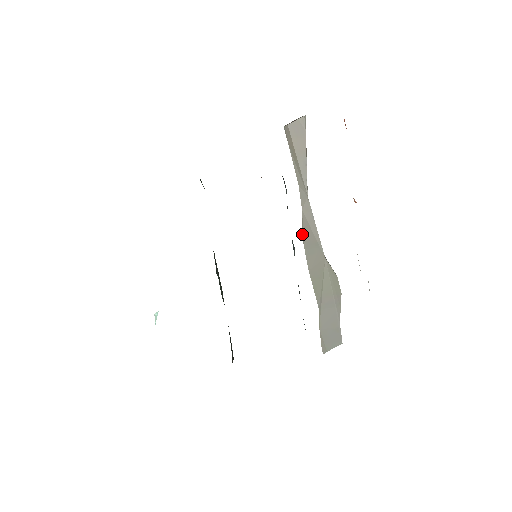
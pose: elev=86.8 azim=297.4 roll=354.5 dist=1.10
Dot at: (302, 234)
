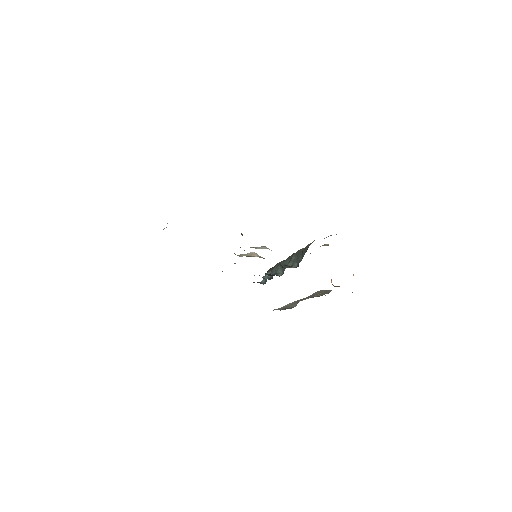
Dot at: occluded
